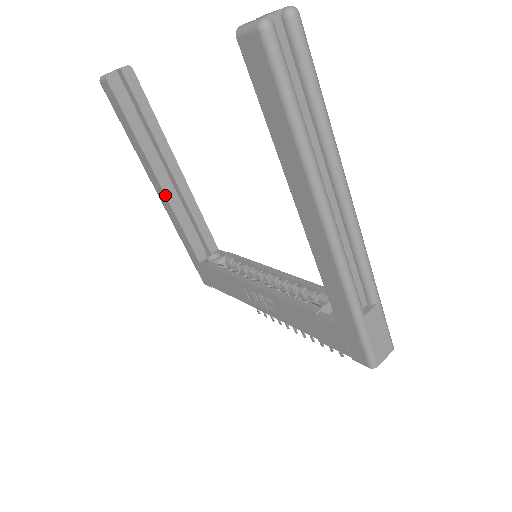
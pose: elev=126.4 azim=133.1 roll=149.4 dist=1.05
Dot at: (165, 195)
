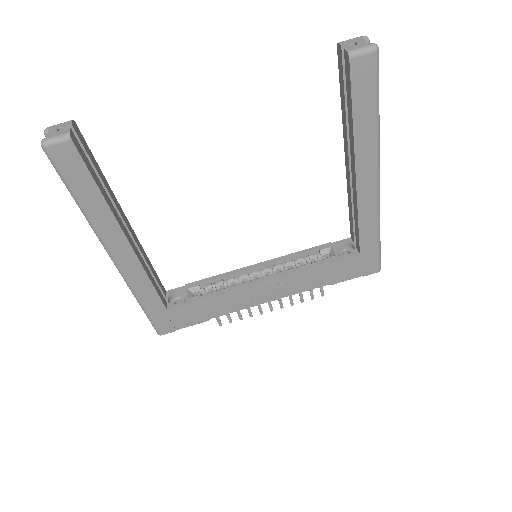
Dot at: (135, 253)
